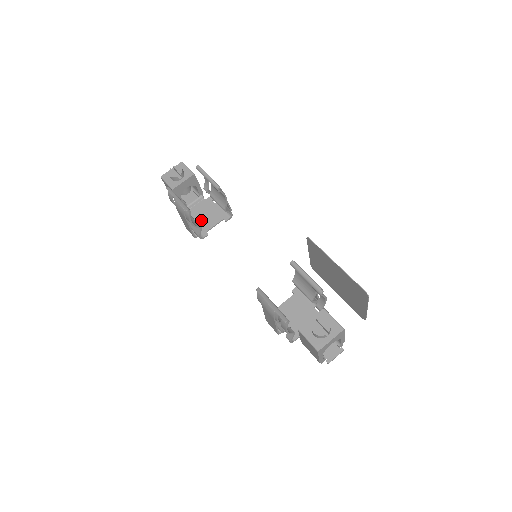
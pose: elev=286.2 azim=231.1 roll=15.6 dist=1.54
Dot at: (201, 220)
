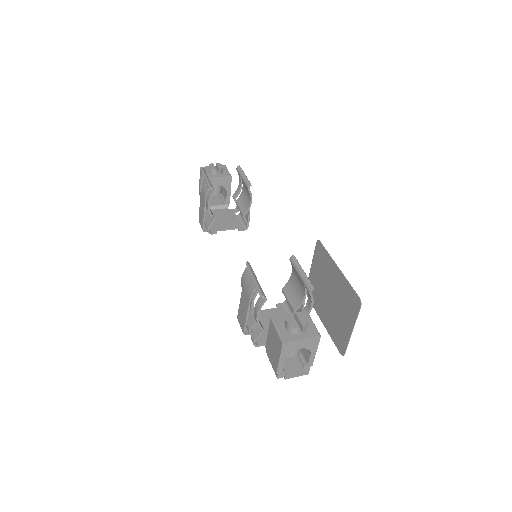
Dot at: (216, 221)
